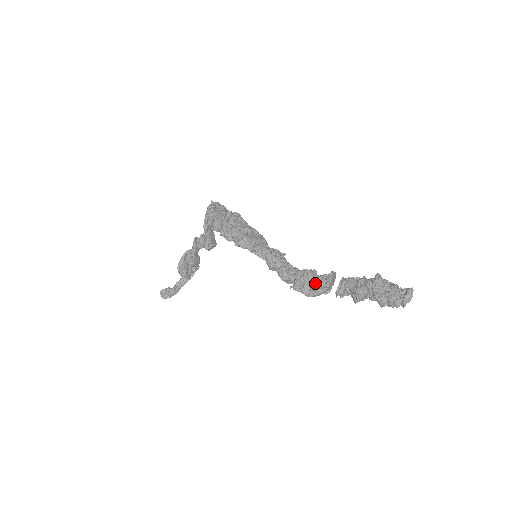
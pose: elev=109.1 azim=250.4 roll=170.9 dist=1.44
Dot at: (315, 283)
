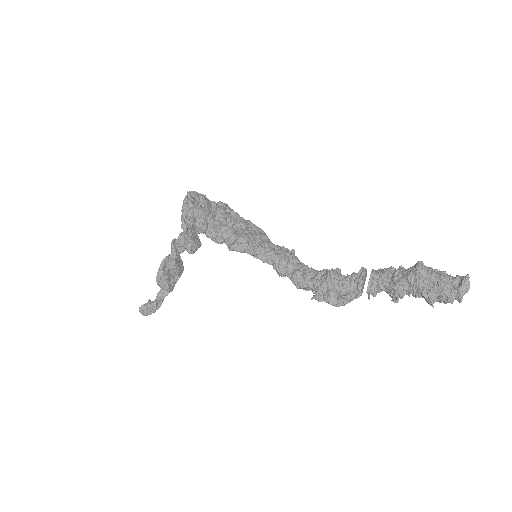
Dot at: (342, 287)
